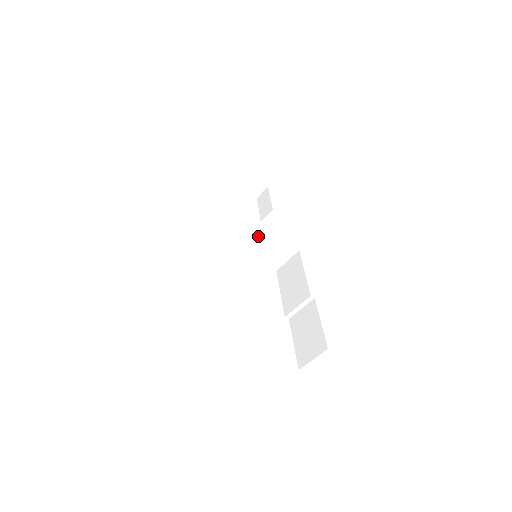
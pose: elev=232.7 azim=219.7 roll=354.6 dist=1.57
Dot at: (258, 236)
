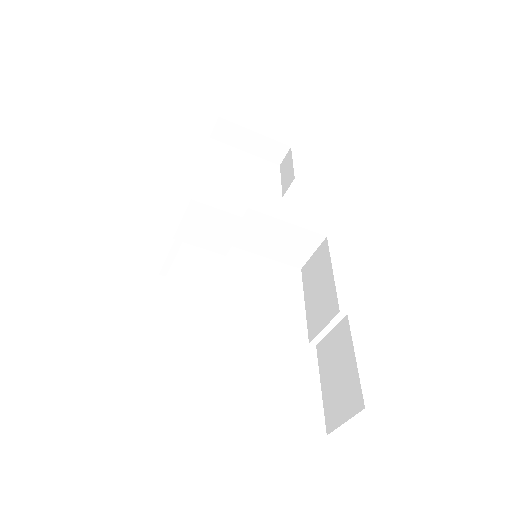
Dot at: (258, 225)
